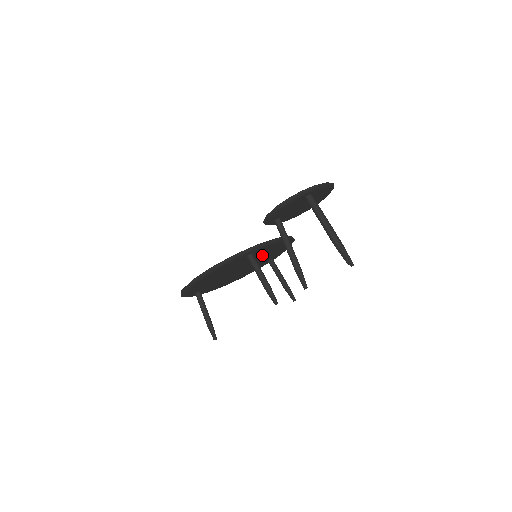
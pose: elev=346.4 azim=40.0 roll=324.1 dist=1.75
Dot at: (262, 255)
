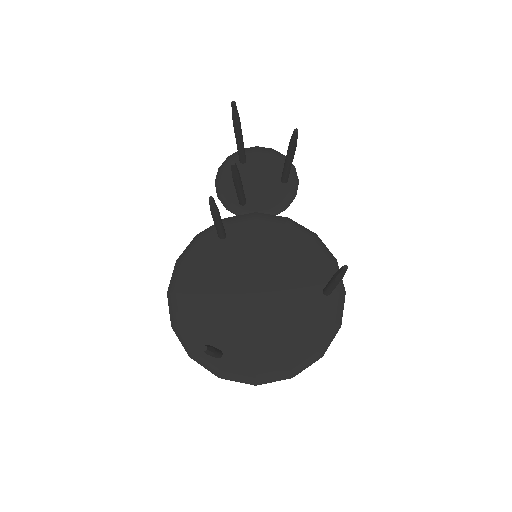
Dot at: (267, 255)
